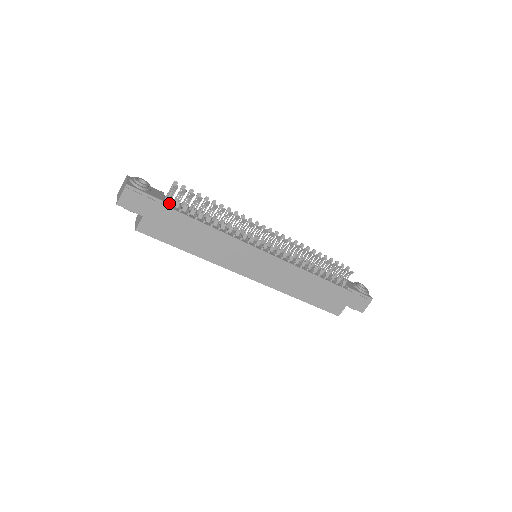
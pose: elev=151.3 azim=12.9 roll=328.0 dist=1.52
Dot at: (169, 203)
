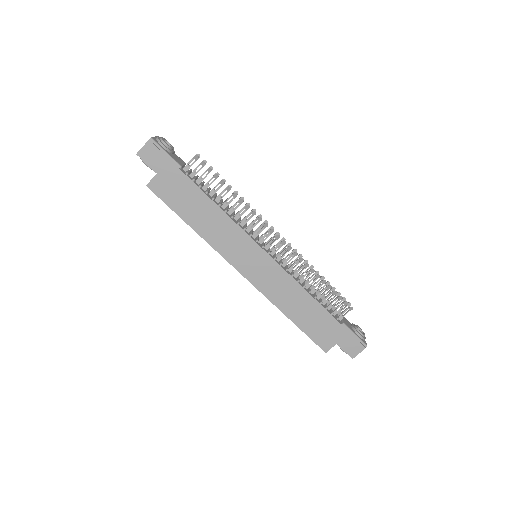
Dot at: (186, 171)
